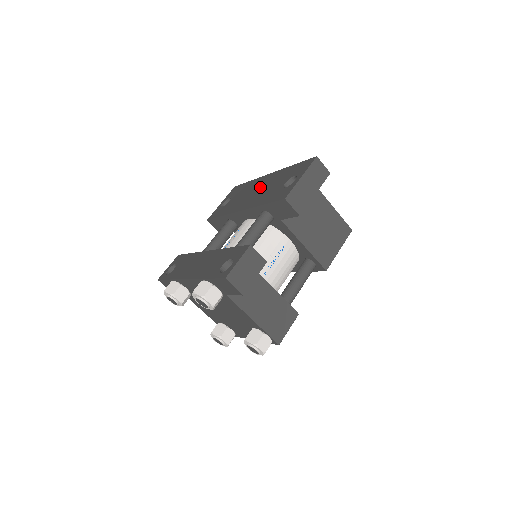
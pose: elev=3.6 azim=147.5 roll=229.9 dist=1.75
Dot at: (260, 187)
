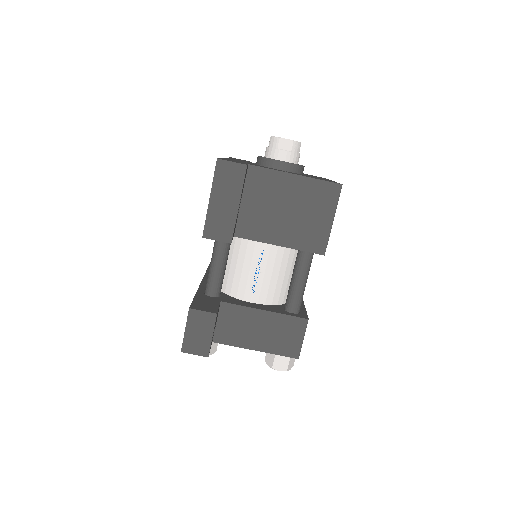
Dot at: occluded
